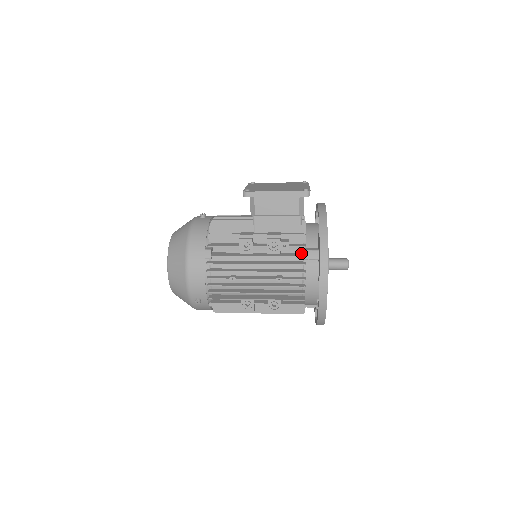
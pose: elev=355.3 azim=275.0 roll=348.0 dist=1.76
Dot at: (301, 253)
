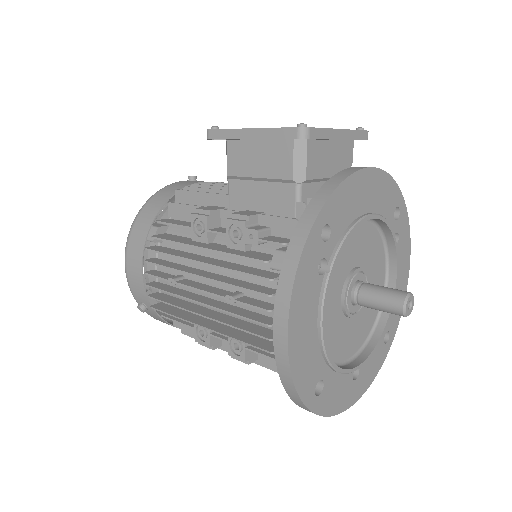
Dot at: (273, 255)
